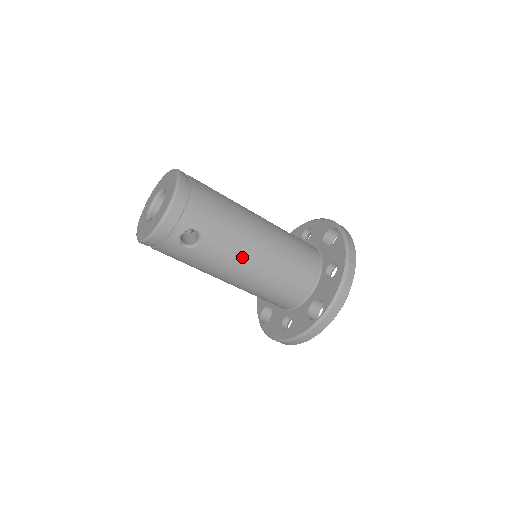
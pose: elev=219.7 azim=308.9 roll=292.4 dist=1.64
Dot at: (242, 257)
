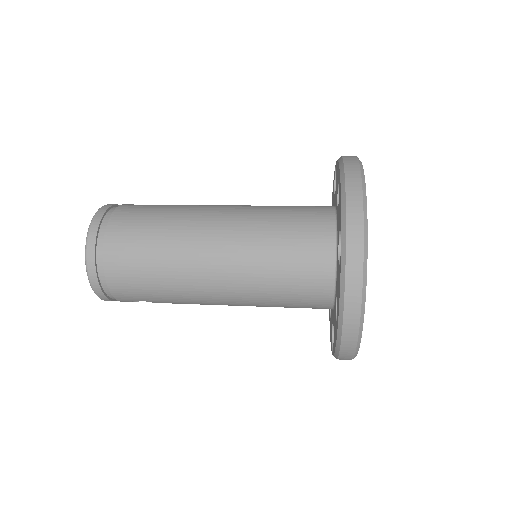
Dot at: (209, 304)
